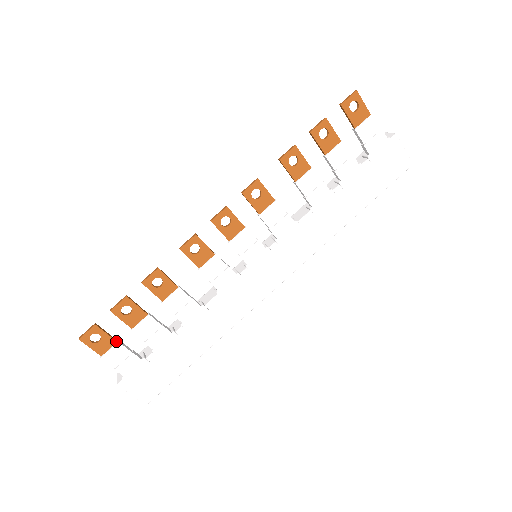
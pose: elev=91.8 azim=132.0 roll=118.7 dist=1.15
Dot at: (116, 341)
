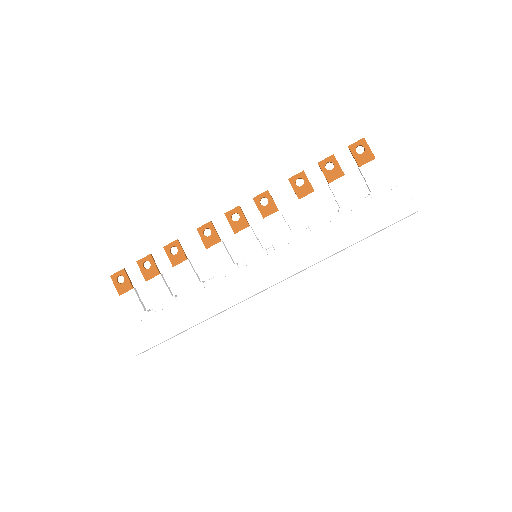
Dot at: (133, 288)
